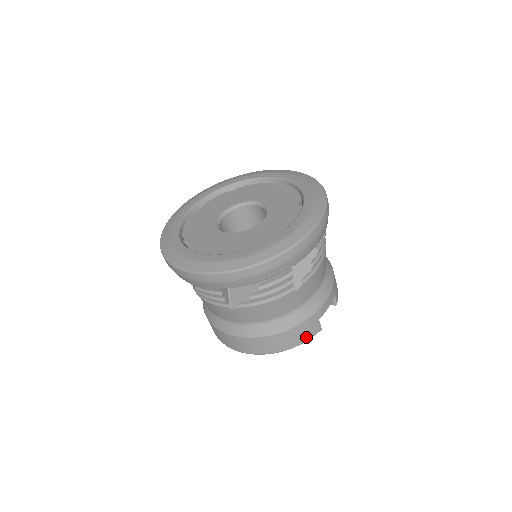
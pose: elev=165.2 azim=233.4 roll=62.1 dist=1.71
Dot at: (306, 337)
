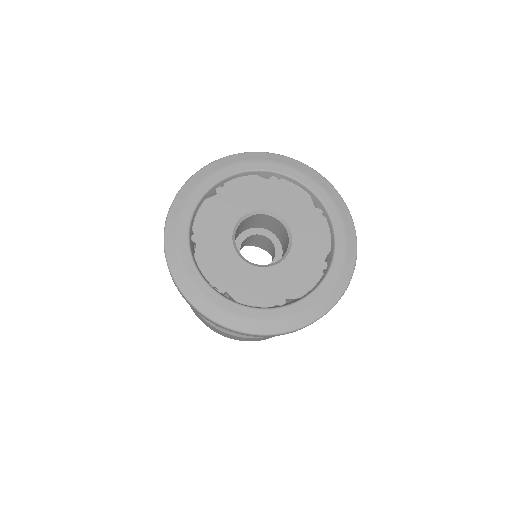
Dot at: occluded
